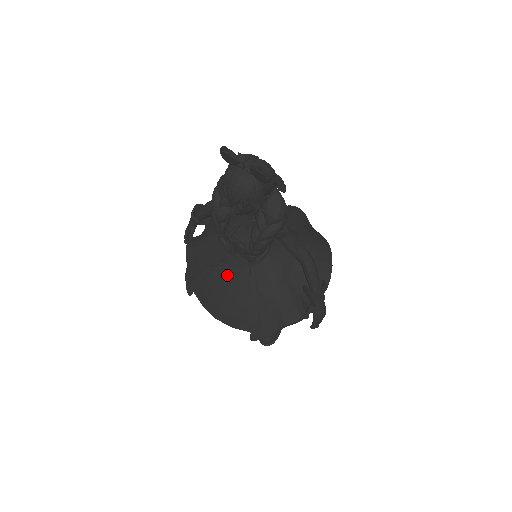
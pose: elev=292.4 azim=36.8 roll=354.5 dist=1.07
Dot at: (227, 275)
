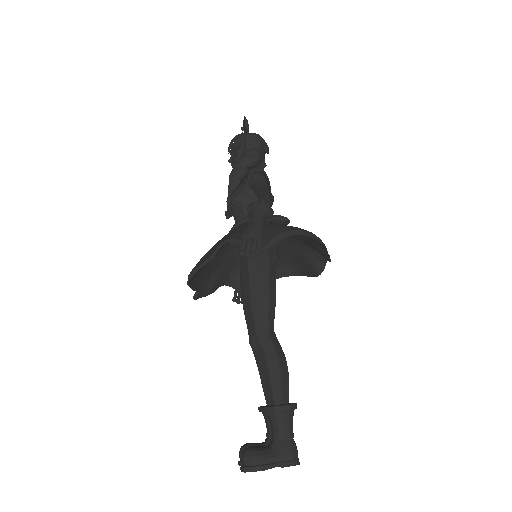
Dot at: occluded
